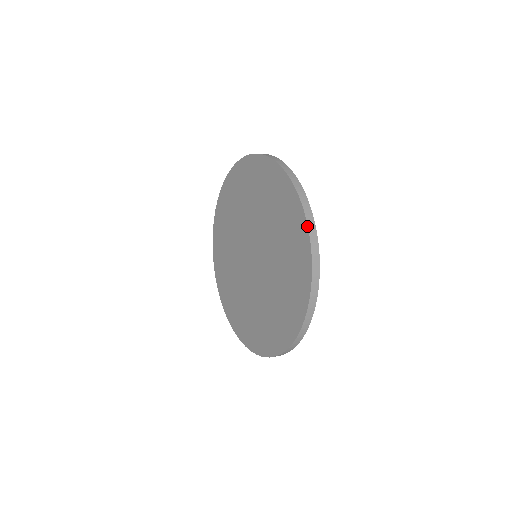
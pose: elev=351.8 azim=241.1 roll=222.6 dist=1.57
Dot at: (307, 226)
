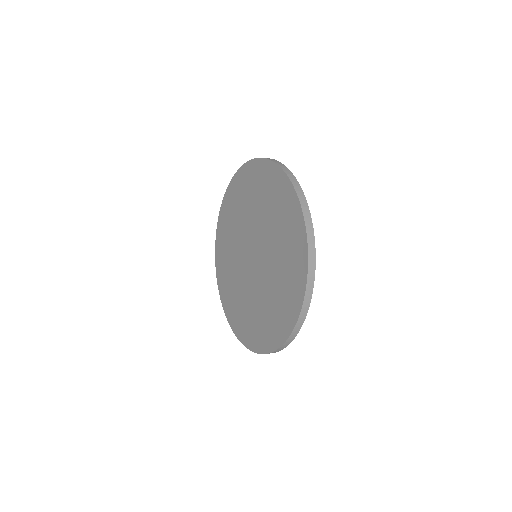
Dot at: (304, 293)
